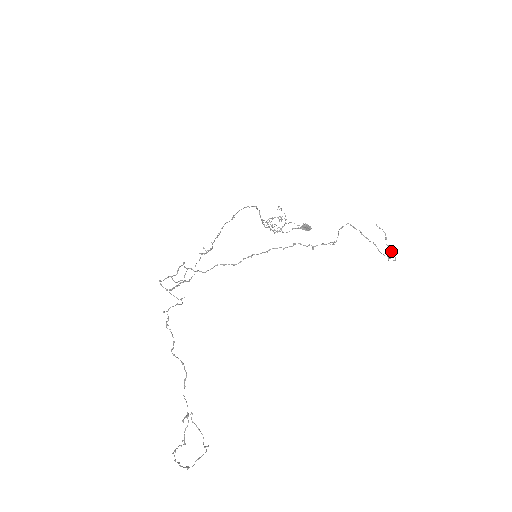
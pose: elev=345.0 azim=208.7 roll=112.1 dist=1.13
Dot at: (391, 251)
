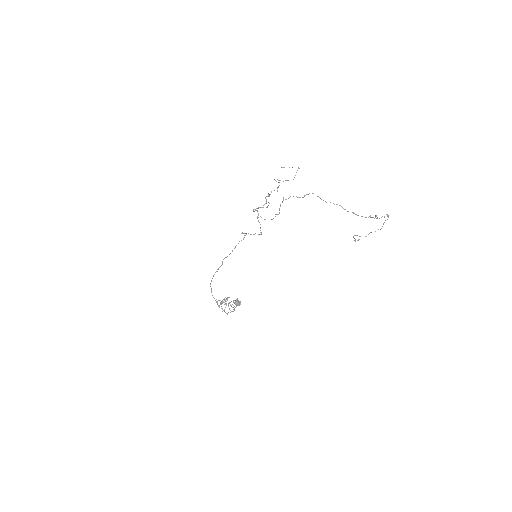
Dot at: occluded
